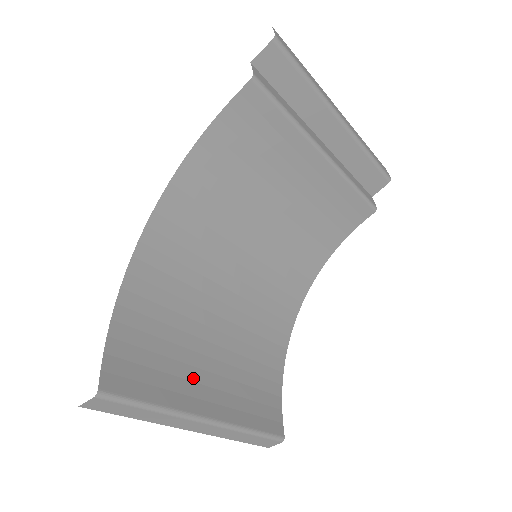
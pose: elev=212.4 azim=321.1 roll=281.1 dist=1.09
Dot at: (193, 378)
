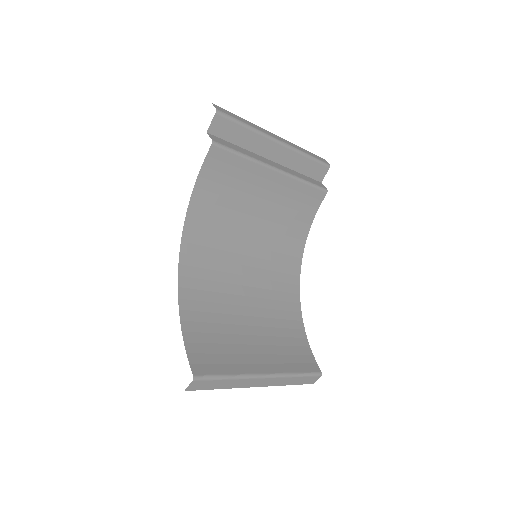
Dot at: (246, 352)
